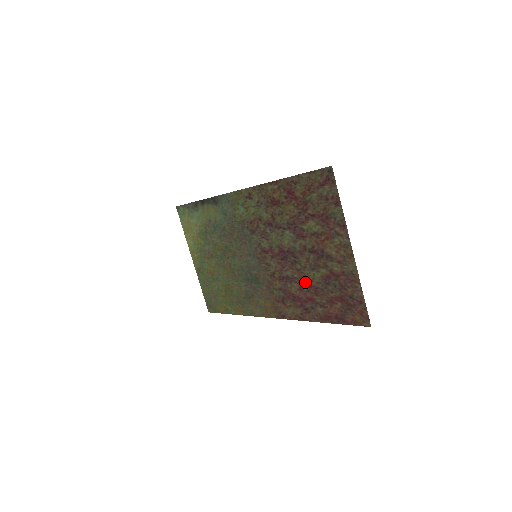
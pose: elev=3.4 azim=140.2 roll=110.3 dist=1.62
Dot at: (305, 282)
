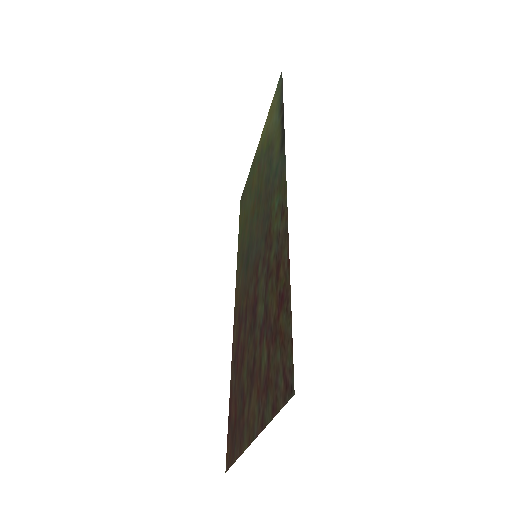
Dot at: (243, 354)
